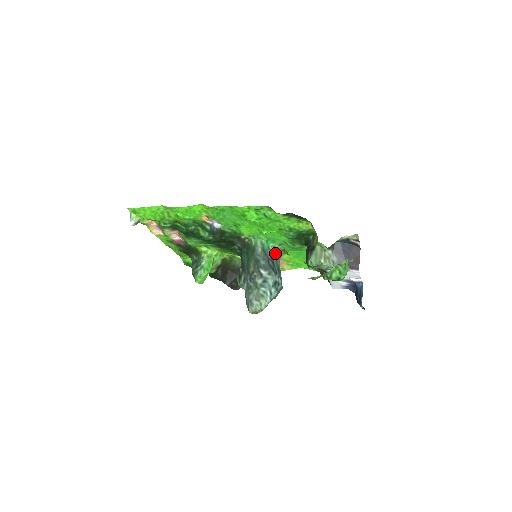
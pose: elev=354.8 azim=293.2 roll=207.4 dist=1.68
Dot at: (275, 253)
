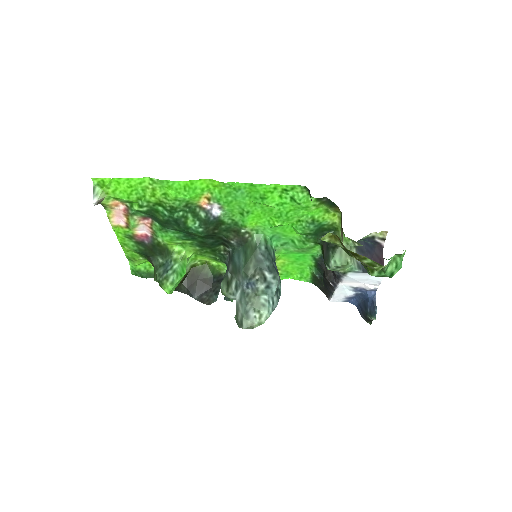
Dot at: occluded
